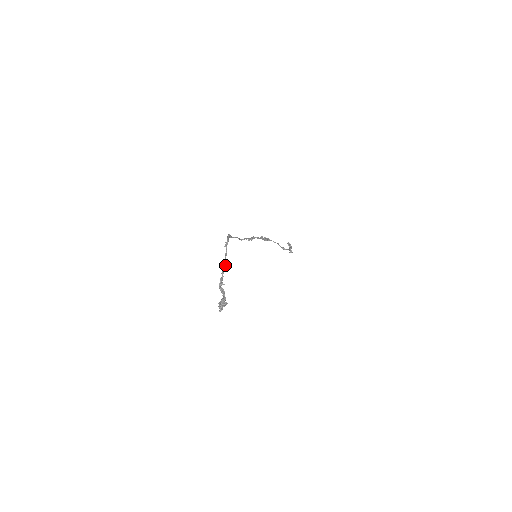
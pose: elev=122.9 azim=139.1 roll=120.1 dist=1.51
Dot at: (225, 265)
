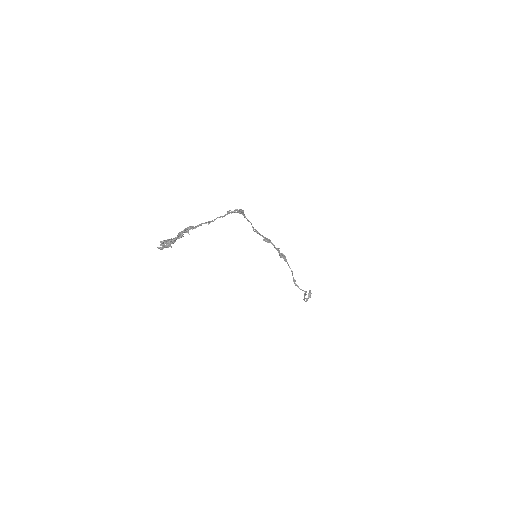
Dot at: (208, 222)
